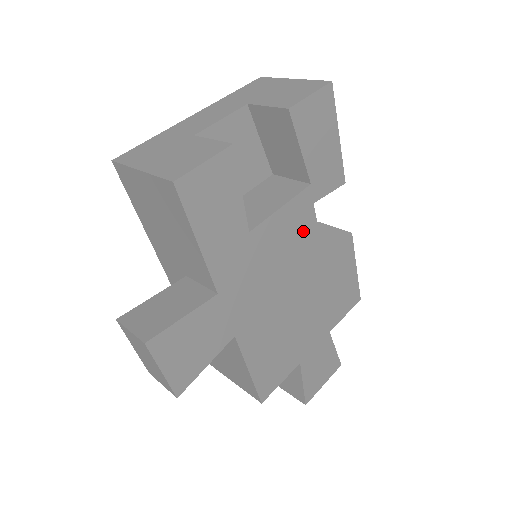
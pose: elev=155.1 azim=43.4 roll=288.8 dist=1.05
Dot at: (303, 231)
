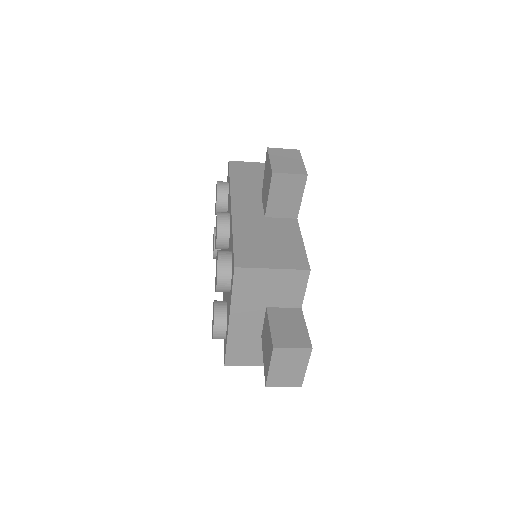
Dot at: occluded
